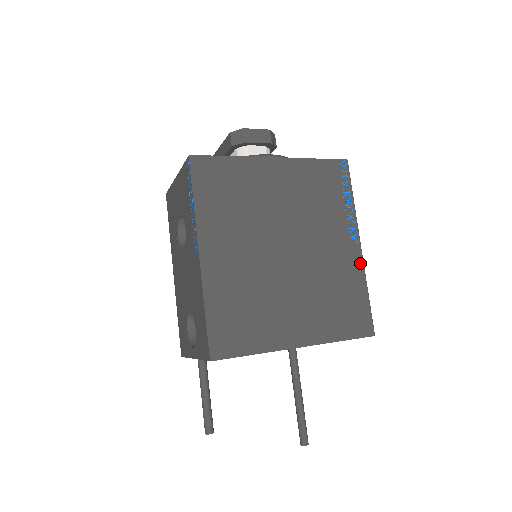
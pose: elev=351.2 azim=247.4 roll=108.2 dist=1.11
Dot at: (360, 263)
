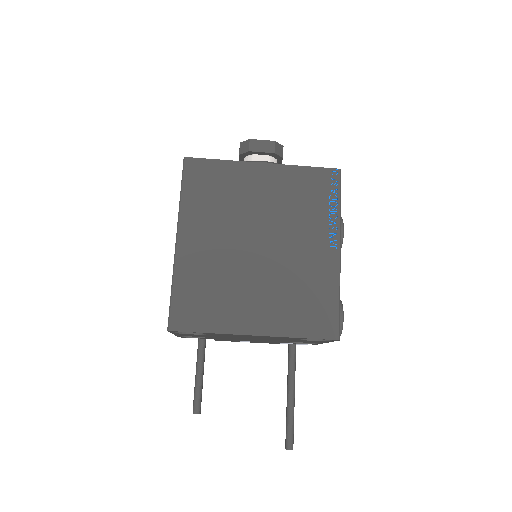
Dot at: (336, 267)
